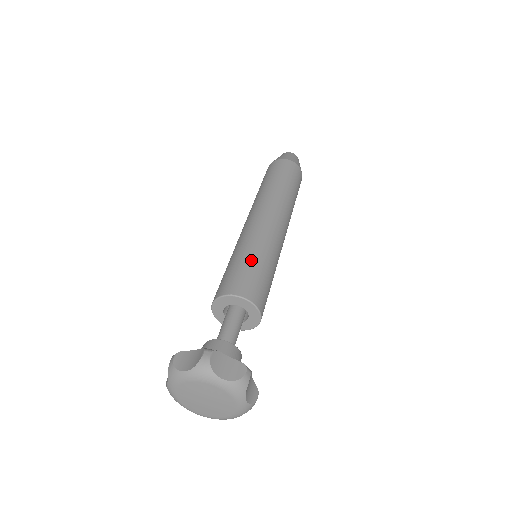
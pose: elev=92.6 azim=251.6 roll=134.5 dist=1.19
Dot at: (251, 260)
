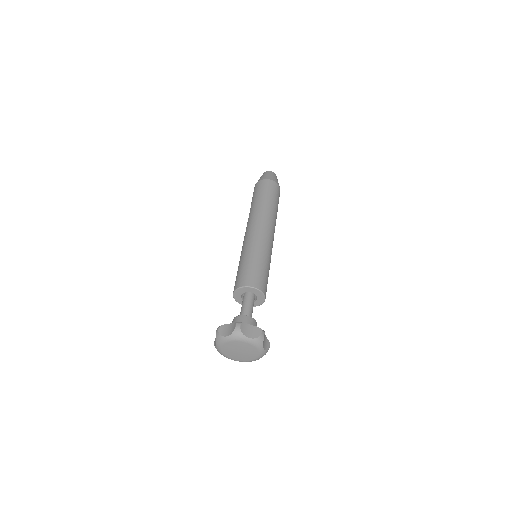
Dot at: (254, 261)
